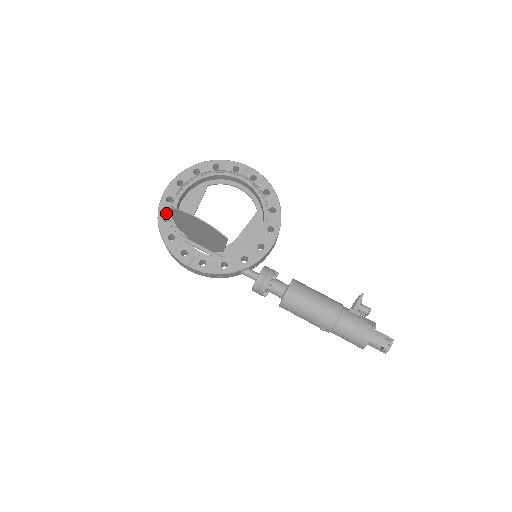
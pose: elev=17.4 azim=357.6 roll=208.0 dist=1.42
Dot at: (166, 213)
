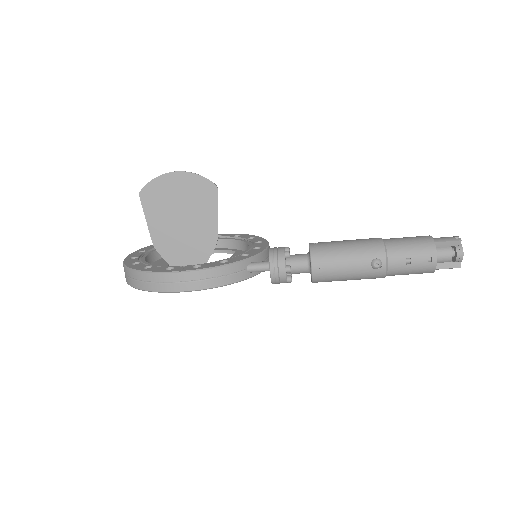
Dot at: (134, 262)
